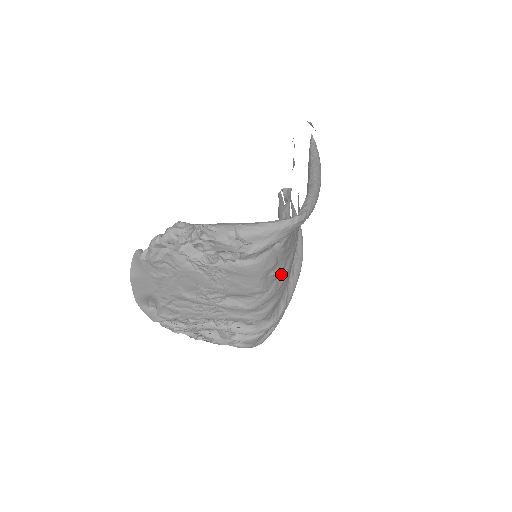
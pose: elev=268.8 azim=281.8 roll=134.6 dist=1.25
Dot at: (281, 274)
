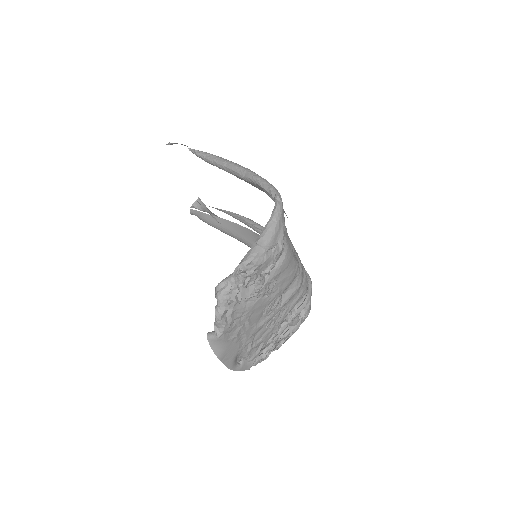
Dot at: occluded
